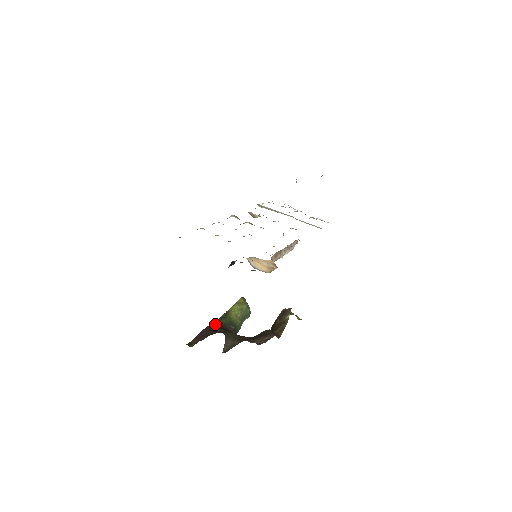
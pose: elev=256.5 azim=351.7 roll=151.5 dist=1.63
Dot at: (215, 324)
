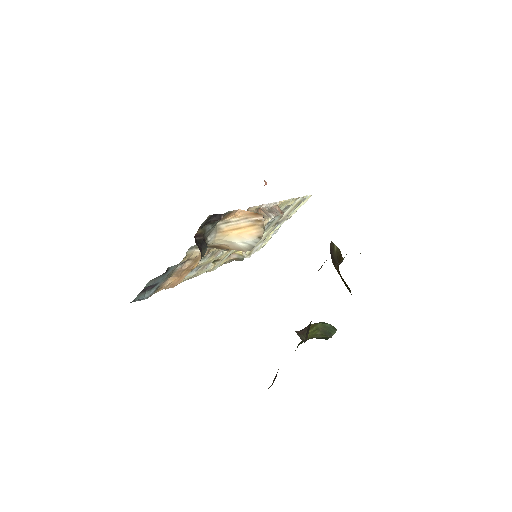
Dot at: occluded
